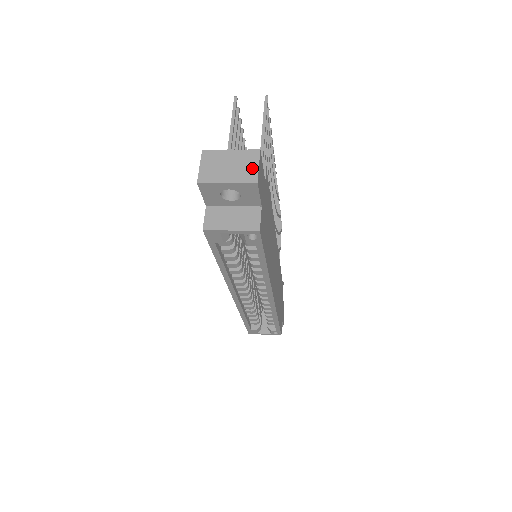
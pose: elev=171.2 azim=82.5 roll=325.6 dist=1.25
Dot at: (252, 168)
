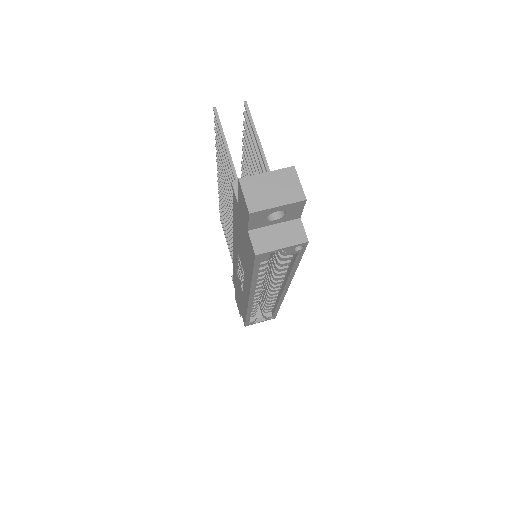
Dot at: (295, 186)
